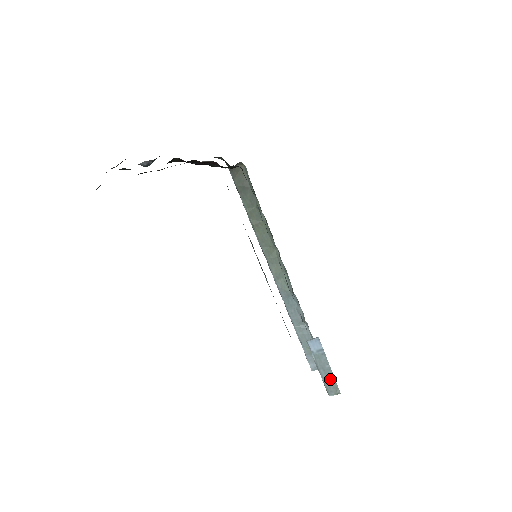
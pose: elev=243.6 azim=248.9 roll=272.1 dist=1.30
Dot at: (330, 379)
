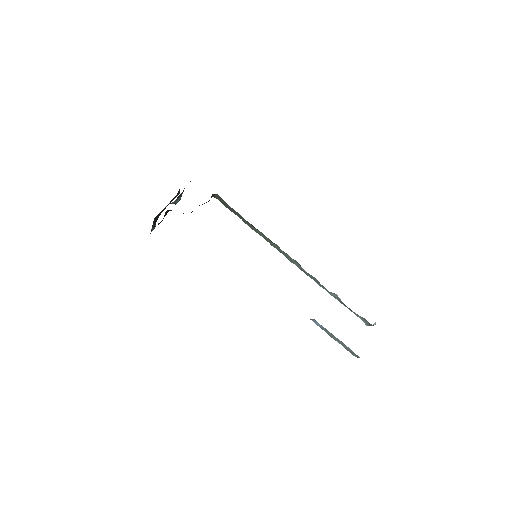
Dot at: (345, 346)
